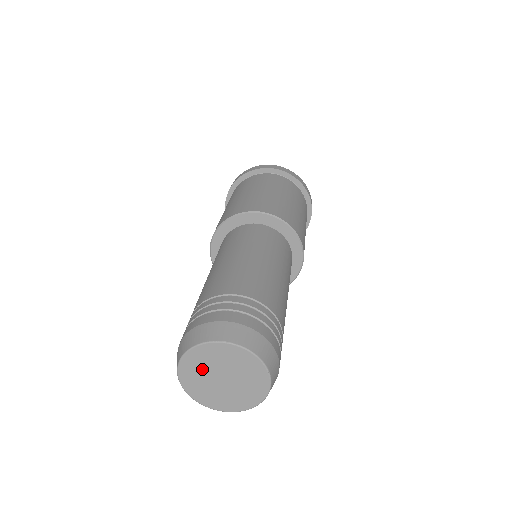
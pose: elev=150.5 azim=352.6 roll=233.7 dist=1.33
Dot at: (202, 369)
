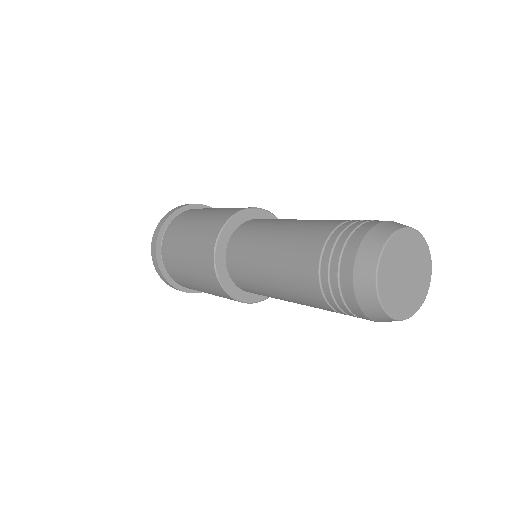
Dot at: (392, 282)
